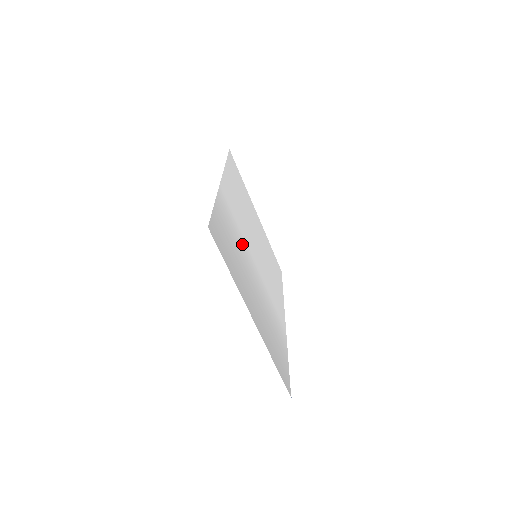
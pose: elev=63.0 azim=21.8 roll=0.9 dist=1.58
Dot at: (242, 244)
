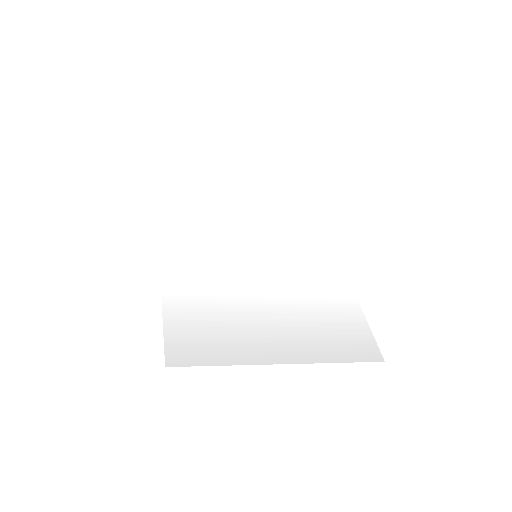
Dot at: (227, 283)
